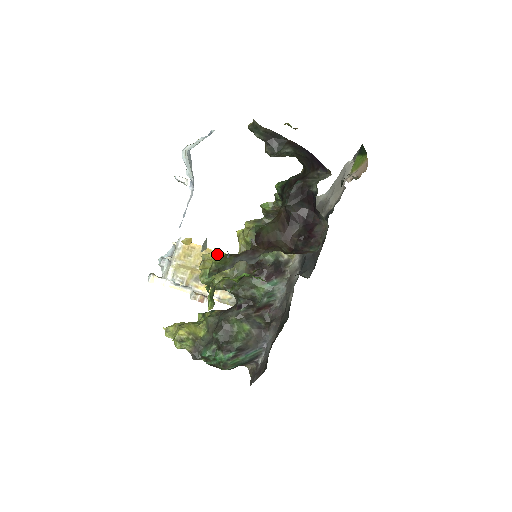
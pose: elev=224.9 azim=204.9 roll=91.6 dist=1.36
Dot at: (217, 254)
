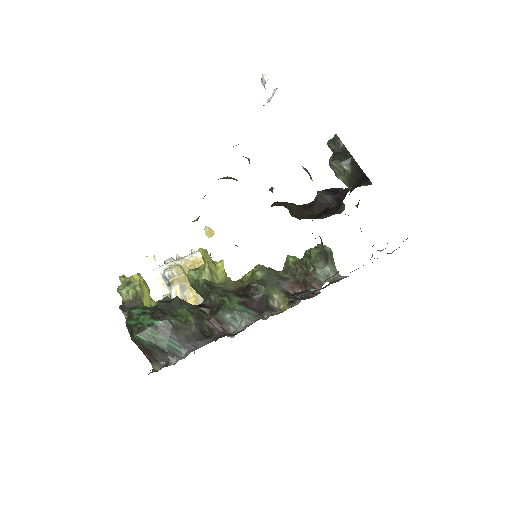
Dot at: occluded
